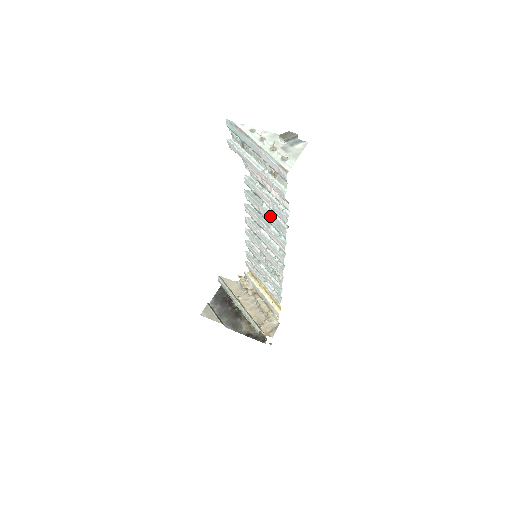
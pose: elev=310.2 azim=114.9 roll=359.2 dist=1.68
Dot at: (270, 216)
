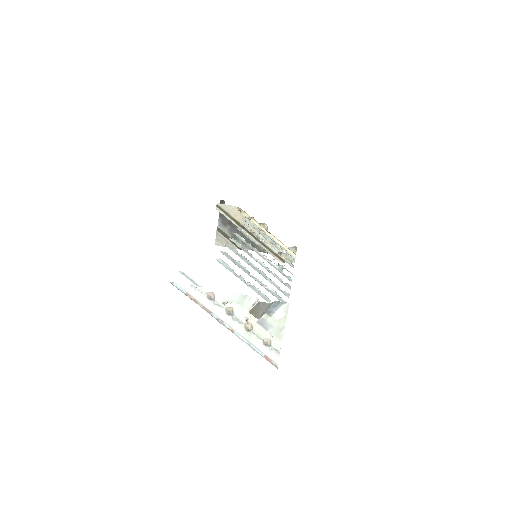
Dot at: occluded
